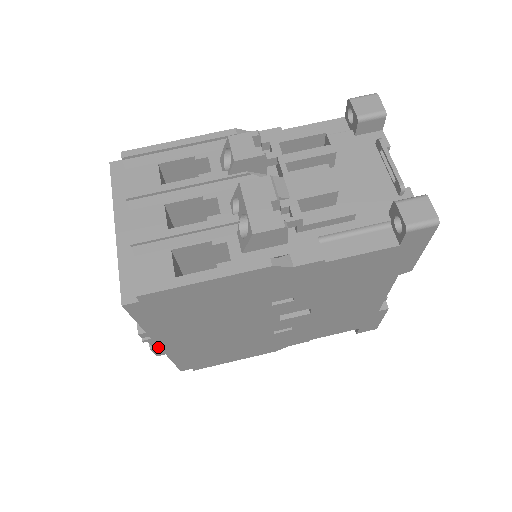
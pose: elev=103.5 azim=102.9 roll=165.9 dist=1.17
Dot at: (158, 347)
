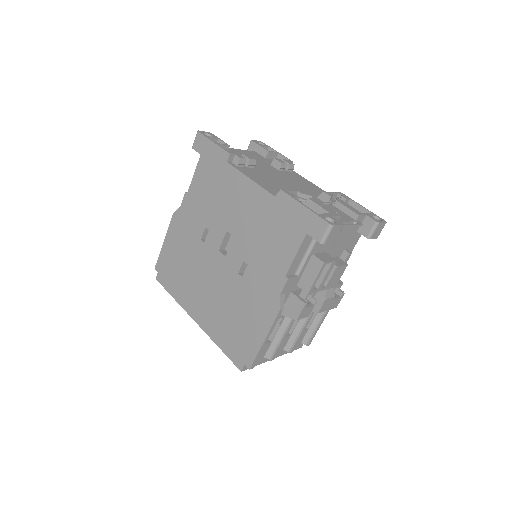
Dot at: occluded
